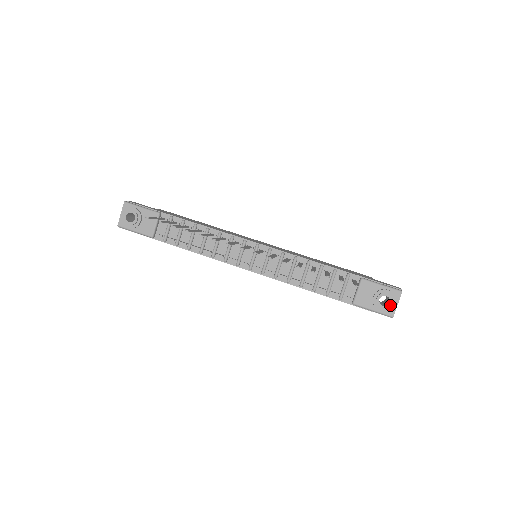
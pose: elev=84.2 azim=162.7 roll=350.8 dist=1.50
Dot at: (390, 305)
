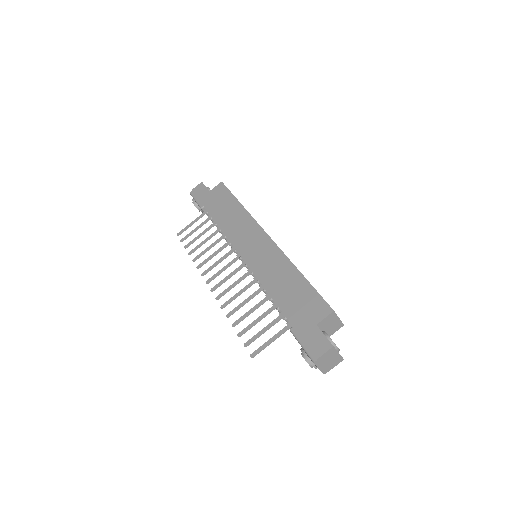
Dot at: (311, 367)
